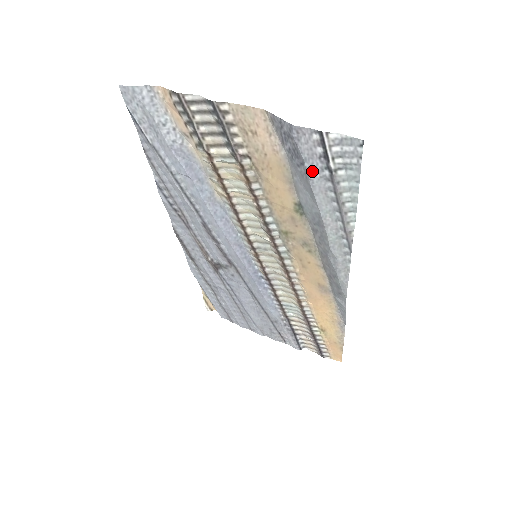
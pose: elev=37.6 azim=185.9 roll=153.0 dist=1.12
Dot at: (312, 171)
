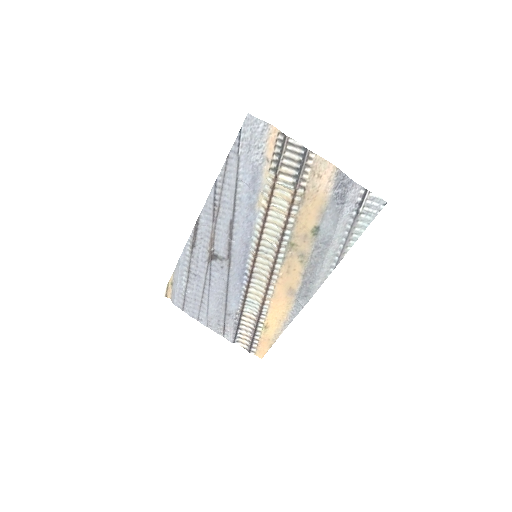
Dot at: (346, 209)
